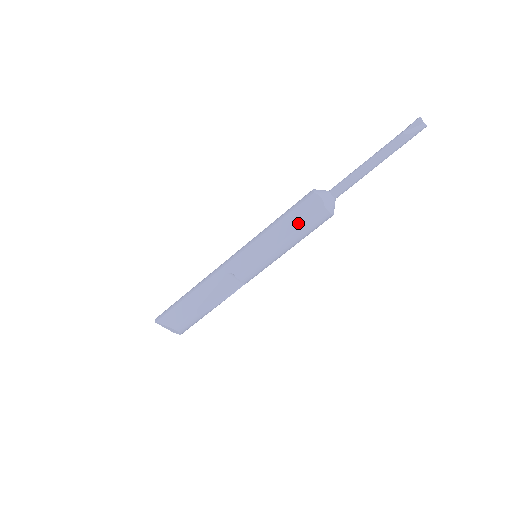
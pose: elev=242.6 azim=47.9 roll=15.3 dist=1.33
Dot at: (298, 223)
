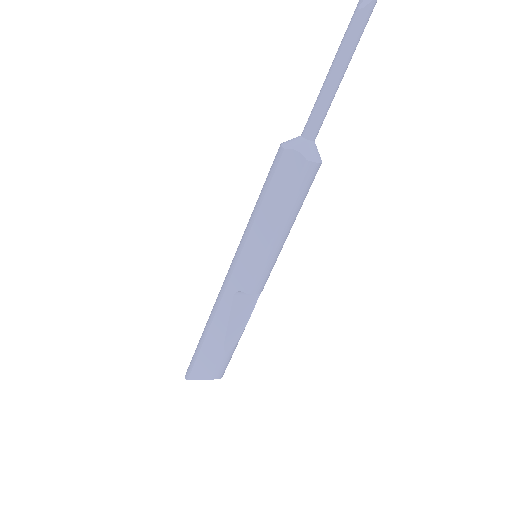
Dot at: (284, 196)
